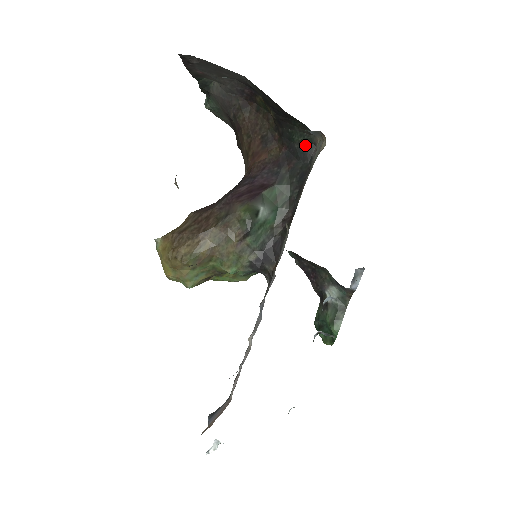
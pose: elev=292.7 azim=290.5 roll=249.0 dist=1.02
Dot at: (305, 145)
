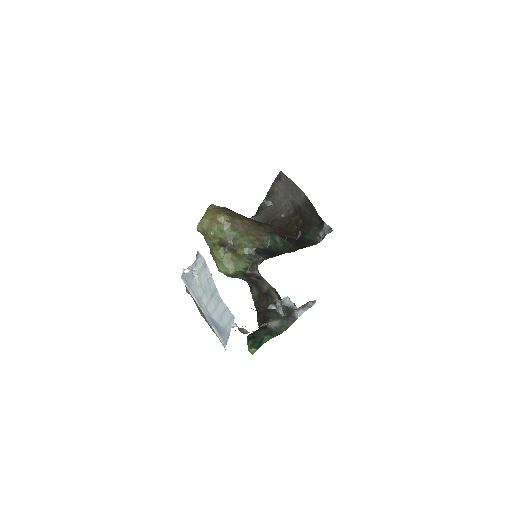
Dot at: (311, 240)
